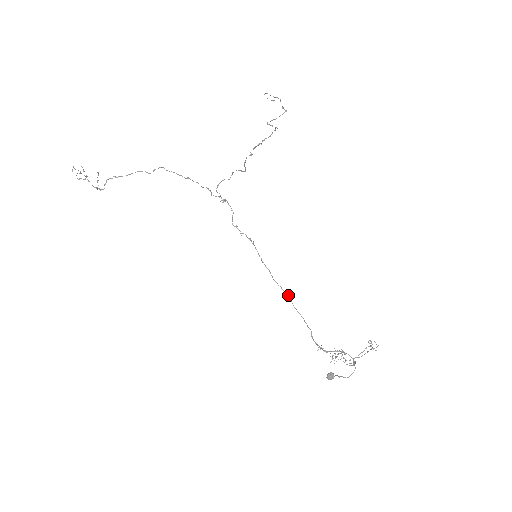
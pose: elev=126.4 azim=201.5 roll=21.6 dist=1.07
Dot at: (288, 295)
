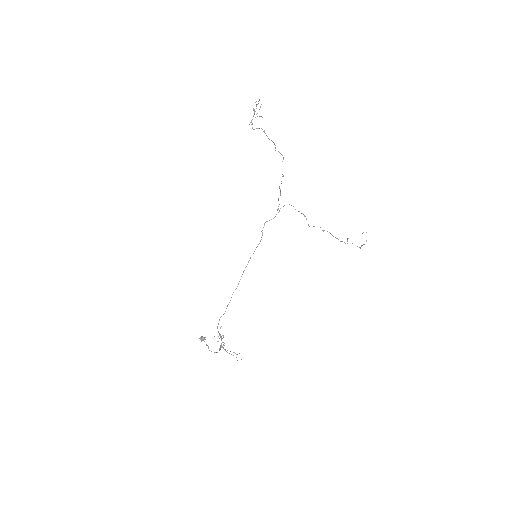
Dot at: occluded
